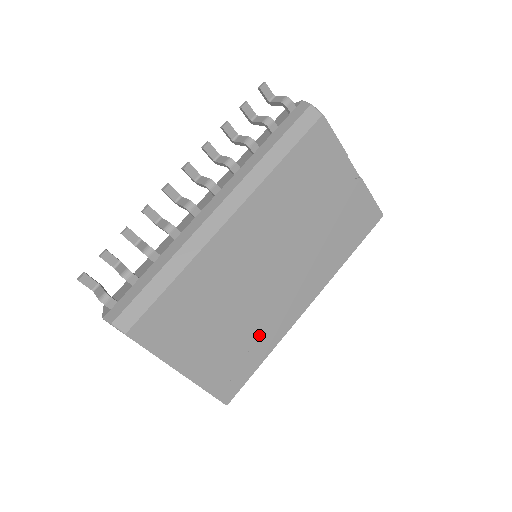
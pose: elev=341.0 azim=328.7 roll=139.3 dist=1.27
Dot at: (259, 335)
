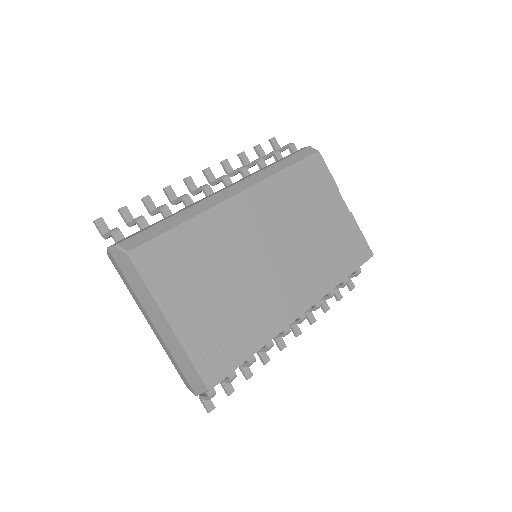
Dot at: (253, 320)
